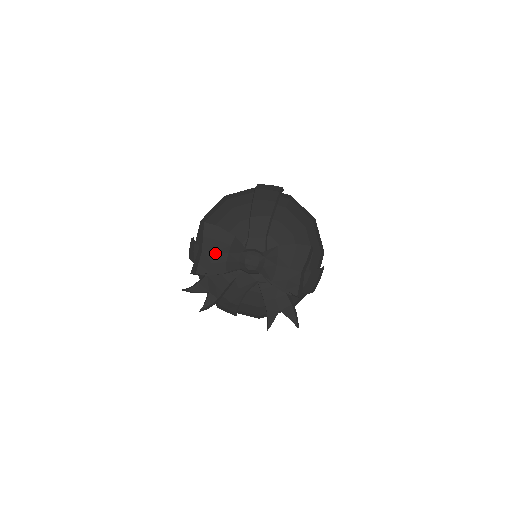
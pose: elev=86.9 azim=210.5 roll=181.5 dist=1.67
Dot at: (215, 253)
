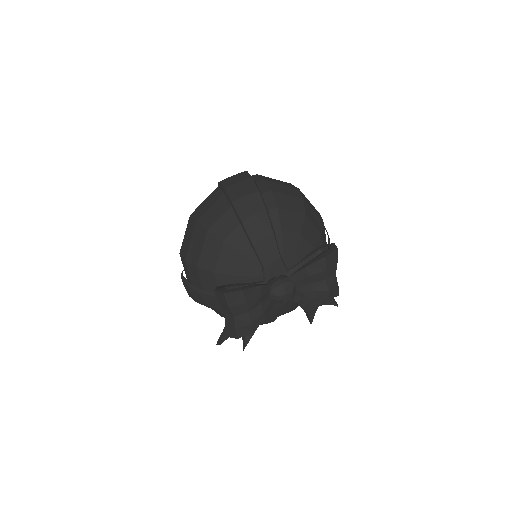
Dot at: (249, 313)
